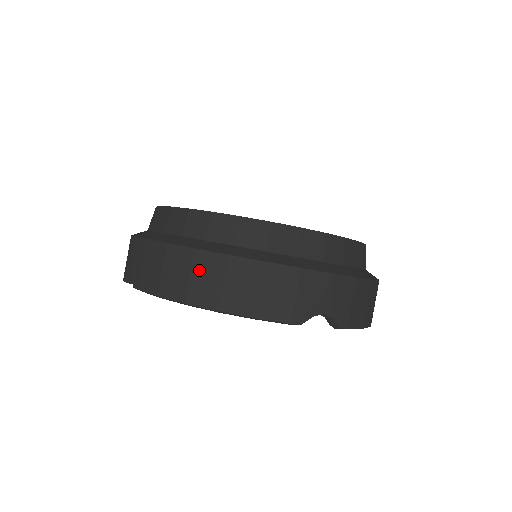
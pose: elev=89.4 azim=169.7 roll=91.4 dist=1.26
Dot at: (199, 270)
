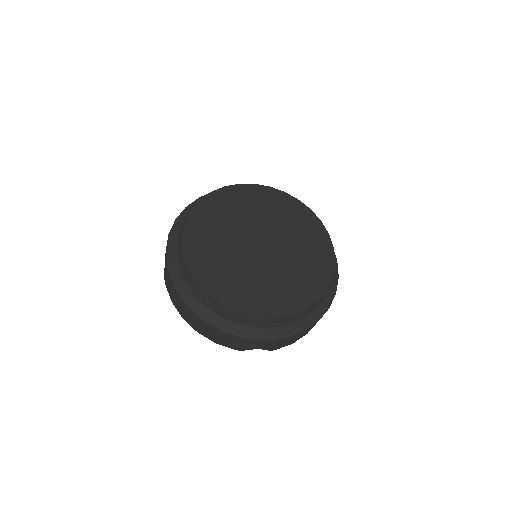
Dot at: (189, 314)
